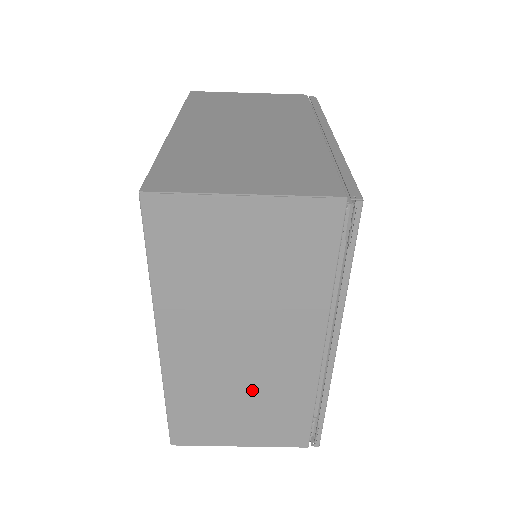
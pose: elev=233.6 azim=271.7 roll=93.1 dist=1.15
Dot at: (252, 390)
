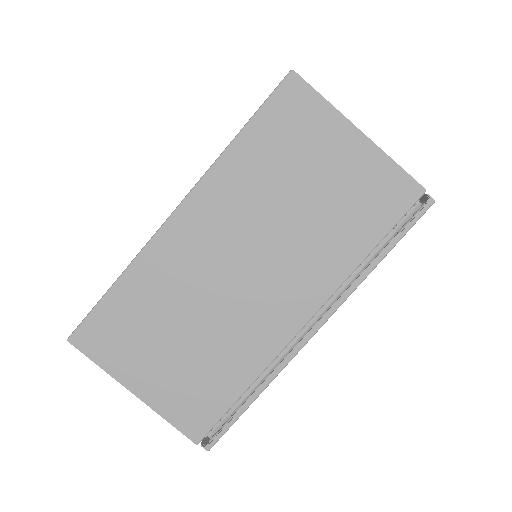
Dot at: (208, 325)
